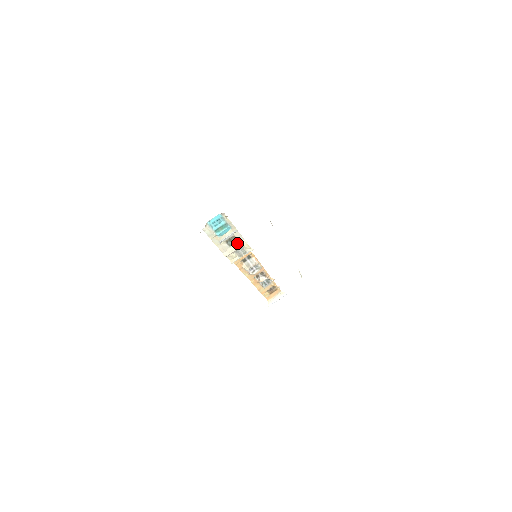
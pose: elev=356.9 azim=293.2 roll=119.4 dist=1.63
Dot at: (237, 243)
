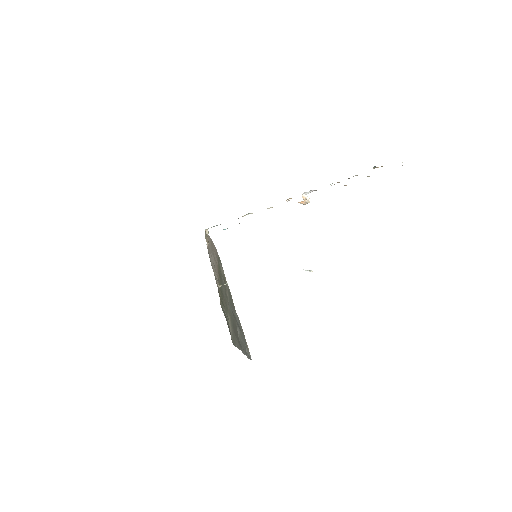
Dot at: occluded
